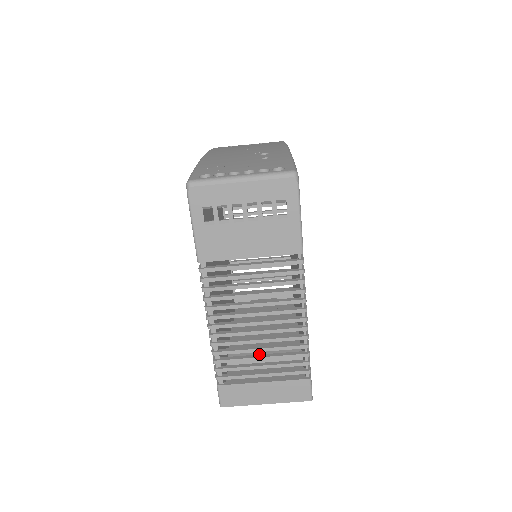
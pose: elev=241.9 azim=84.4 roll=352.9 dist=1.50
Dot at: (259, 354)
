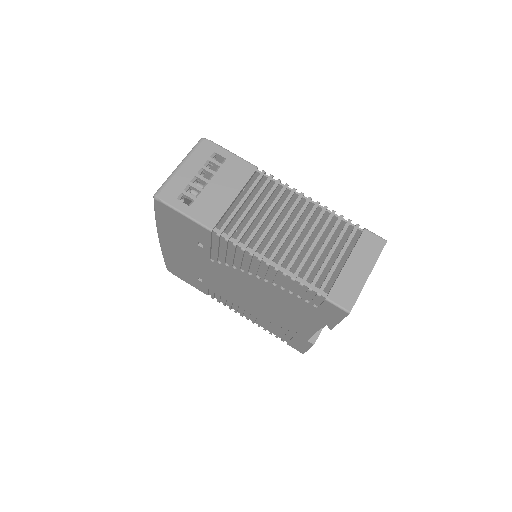
Dot at: (319, 250)
